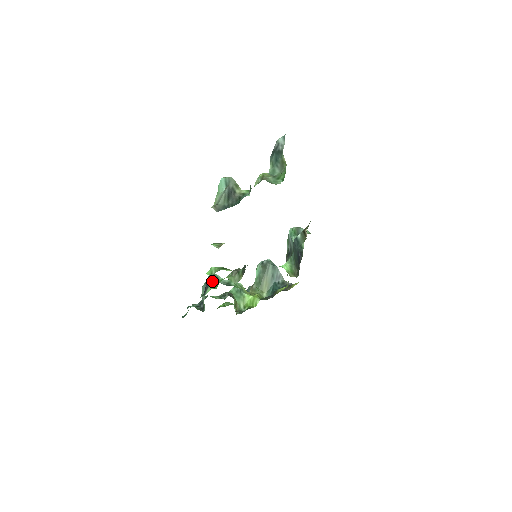
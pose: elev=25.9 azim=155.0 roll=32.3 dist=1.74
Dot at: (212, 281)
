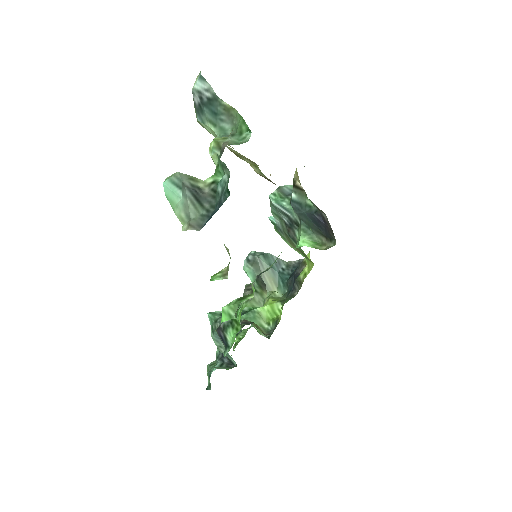
Dot at: (224, 324)
